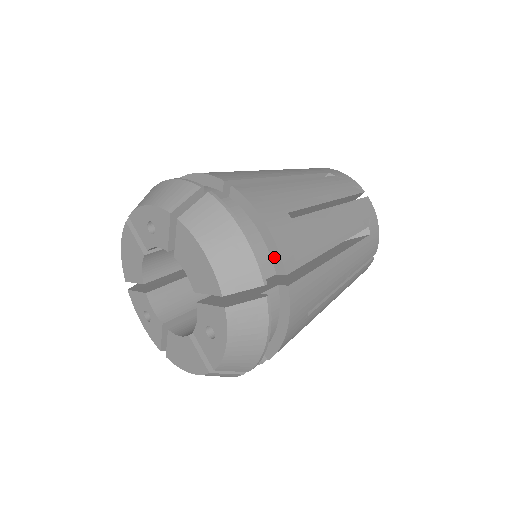
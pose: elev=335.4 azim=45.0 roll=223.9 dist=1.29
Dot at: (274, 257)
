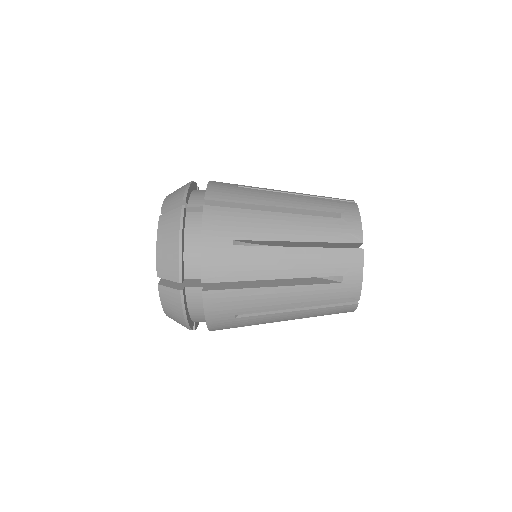
Dot at: occluded
